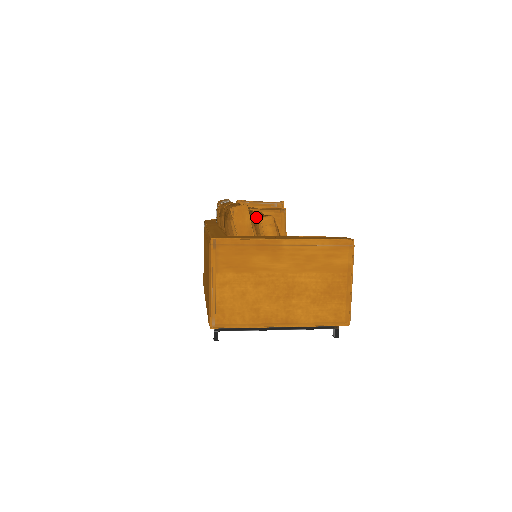
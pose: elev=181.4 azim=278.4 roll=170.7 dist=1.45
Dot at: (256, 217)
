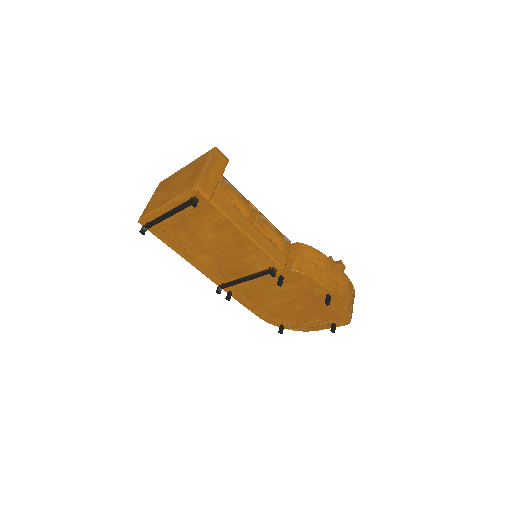
Dot at: occluded
